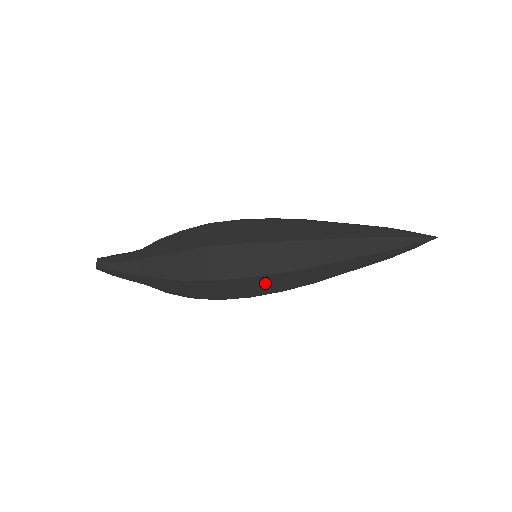
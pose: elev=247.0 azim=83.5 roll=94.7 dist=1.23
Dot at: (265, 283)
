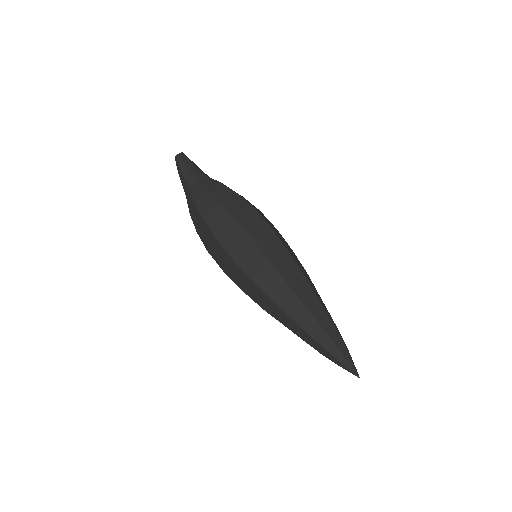
Dot at: (238, 274)
